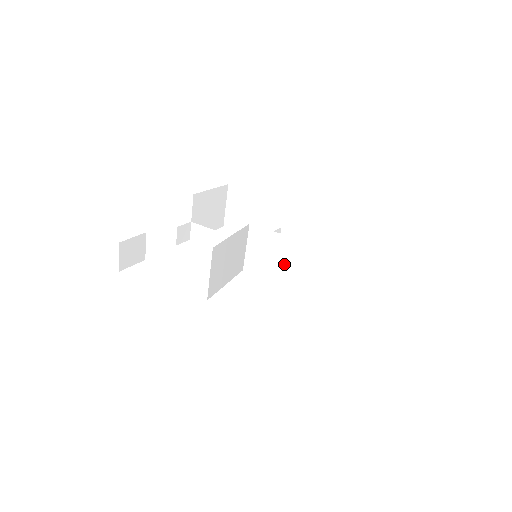
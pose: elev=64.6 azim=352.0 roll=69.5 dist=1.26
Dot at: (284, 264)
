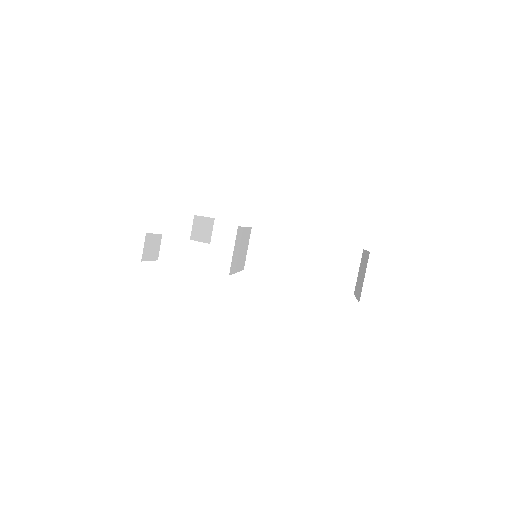
Dot at: (282, 259)
